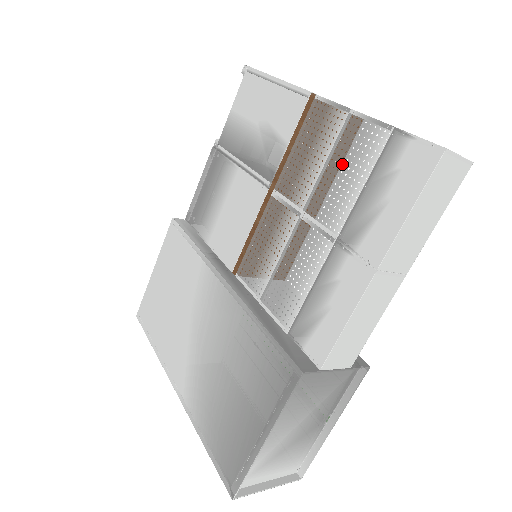
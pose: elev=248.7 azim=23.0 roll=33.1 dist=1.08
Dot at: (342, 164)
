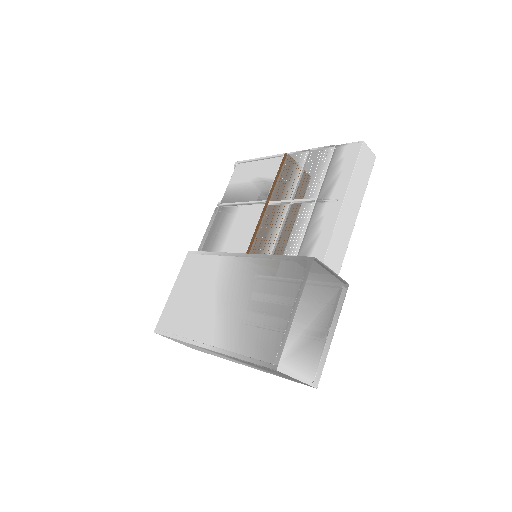
Dot at: (311, 172)
